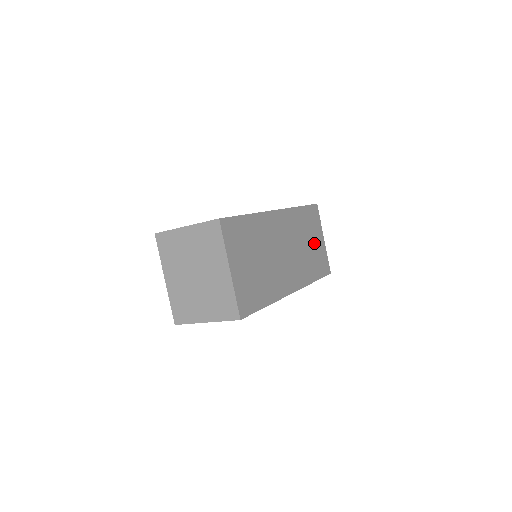
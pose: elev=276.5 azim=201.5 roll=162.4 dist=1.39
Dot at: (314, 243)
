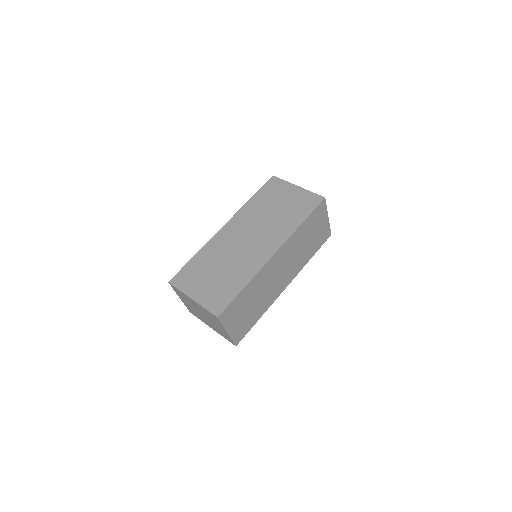
Dot at: (285, 201)
